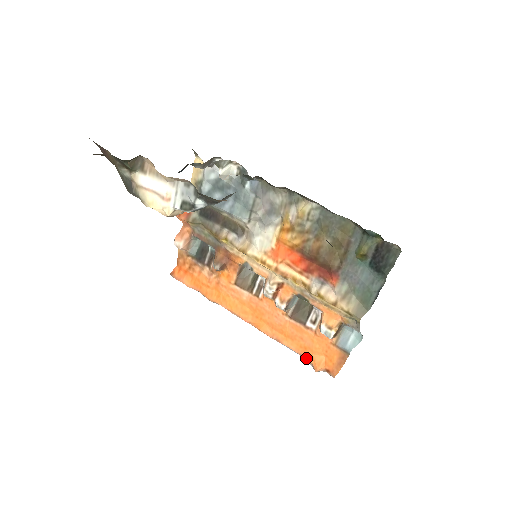
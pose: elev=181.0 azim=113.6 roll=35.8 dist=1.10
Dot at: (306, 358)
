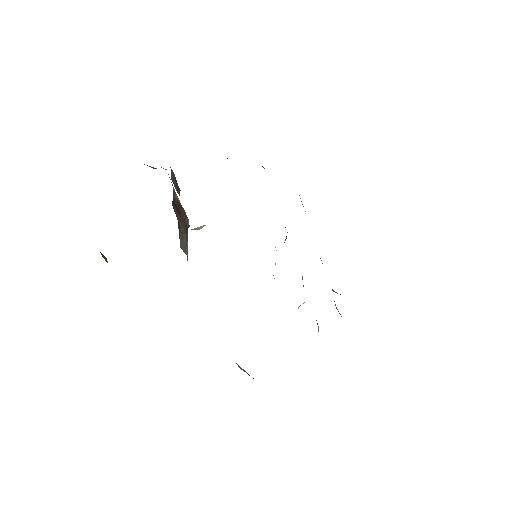
Dot at: occluded
